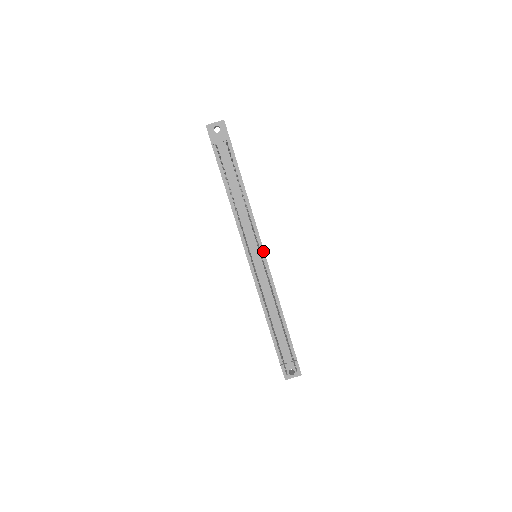
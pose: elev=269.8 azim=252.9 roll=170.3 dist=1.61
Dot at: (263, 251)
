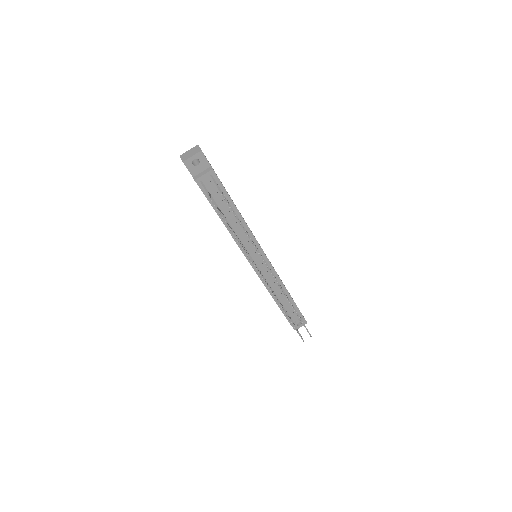
Dot at: (264, 254)
